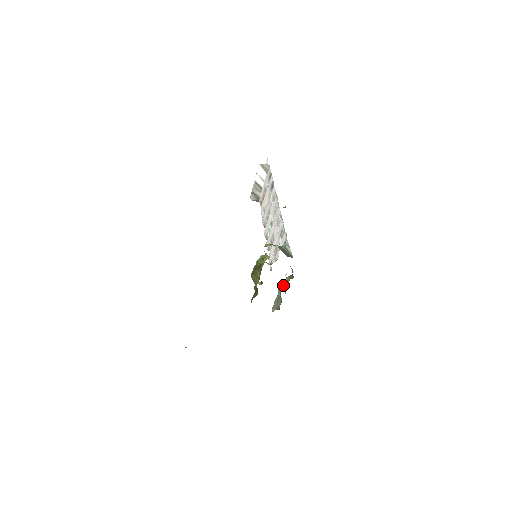
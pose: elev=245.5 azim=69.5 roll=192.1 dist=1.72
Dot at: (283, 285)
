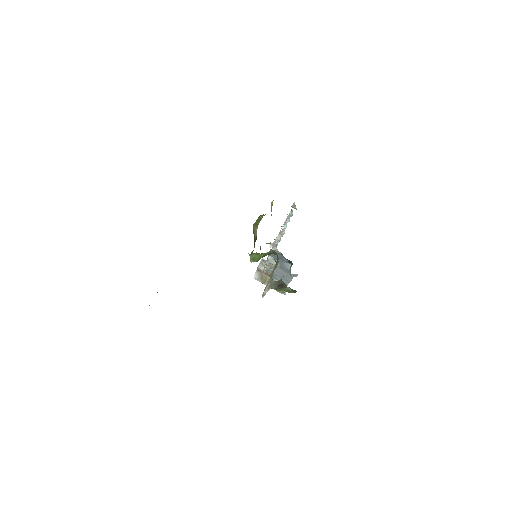
Dot at: occluded
